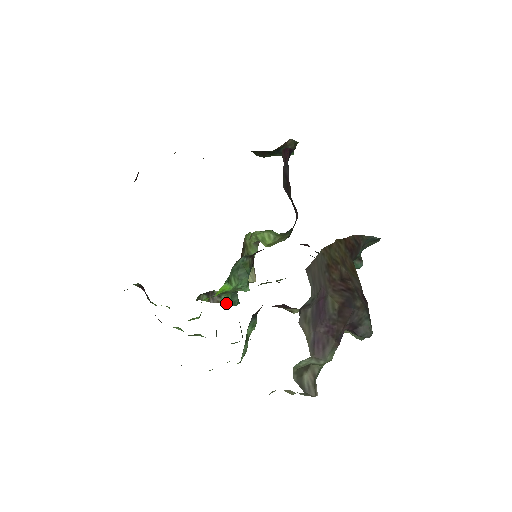
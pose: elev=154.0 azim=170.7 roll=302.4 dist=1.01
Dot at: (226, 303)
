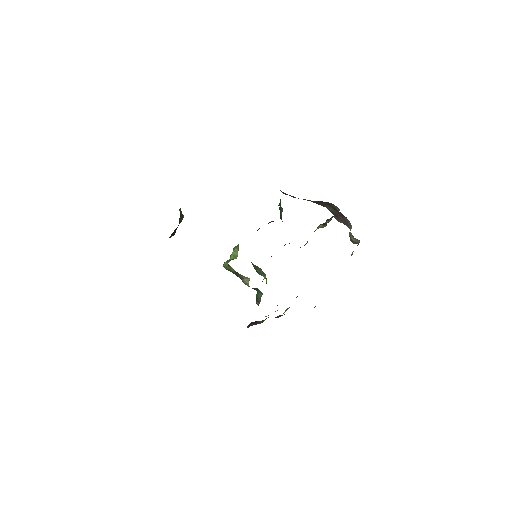
Dot at: (261, 296)
